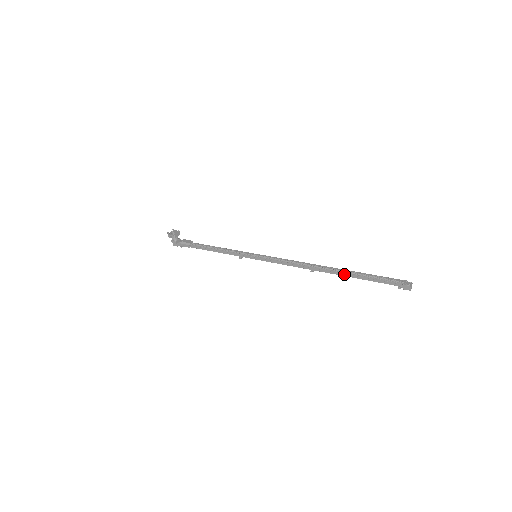
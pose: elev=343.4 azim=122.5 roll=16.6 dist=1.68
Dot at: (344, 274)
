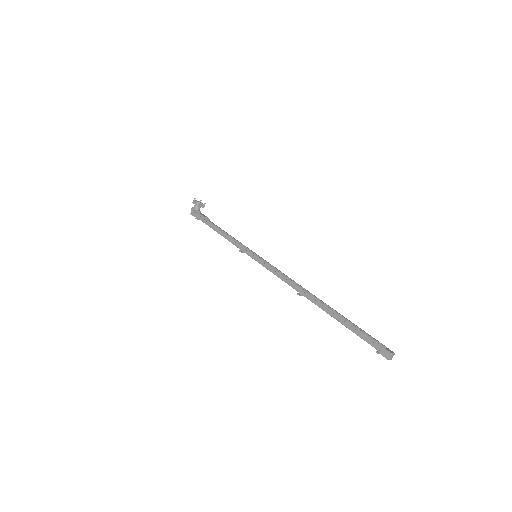
Dot at: (329, 310)
